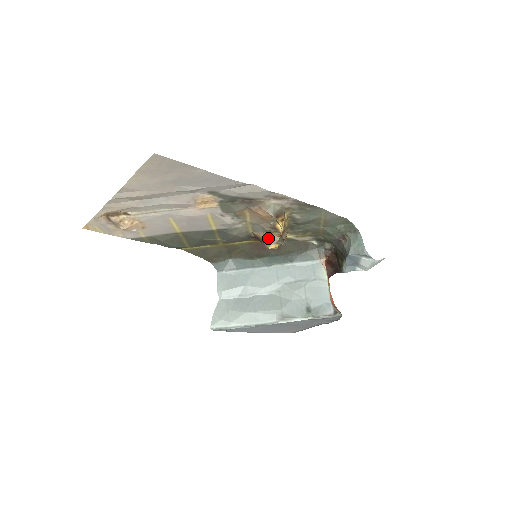
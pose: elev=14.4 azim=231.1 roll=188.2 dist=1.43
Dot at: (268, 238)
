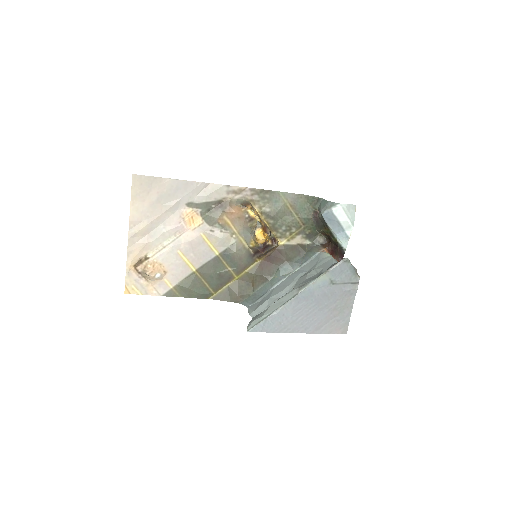
Dot at: occluded
